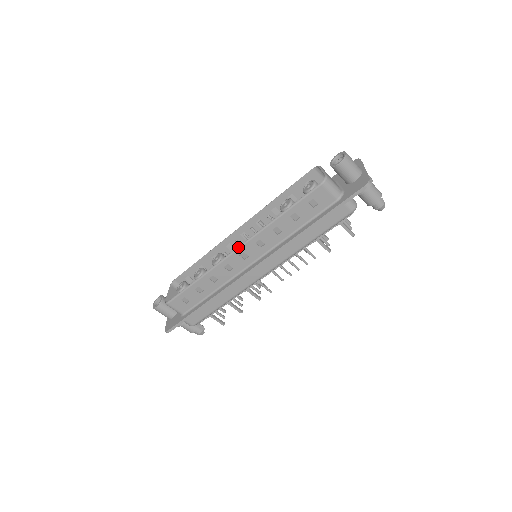
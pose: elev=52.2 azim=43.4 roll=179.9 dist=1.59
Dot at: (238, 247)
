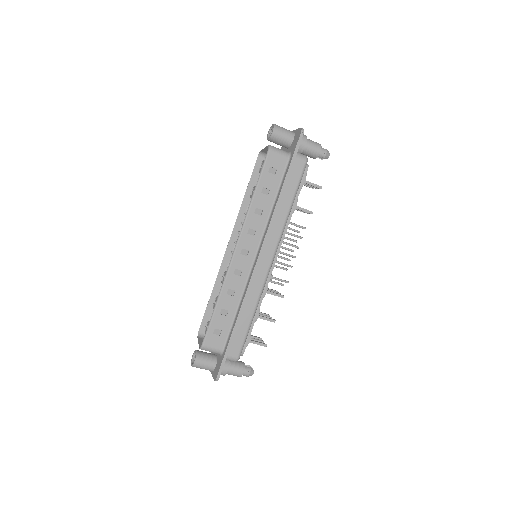
Dot at: (235, 246)
